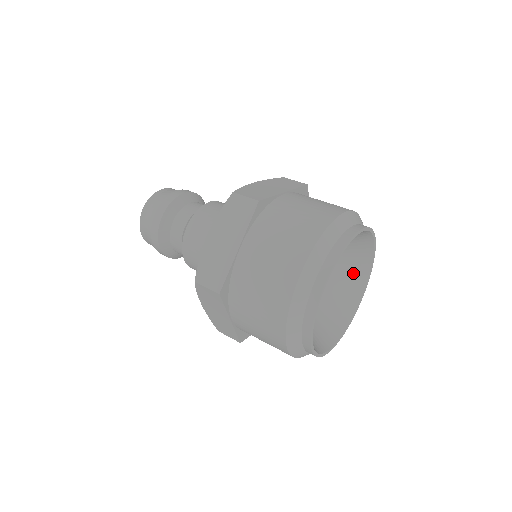
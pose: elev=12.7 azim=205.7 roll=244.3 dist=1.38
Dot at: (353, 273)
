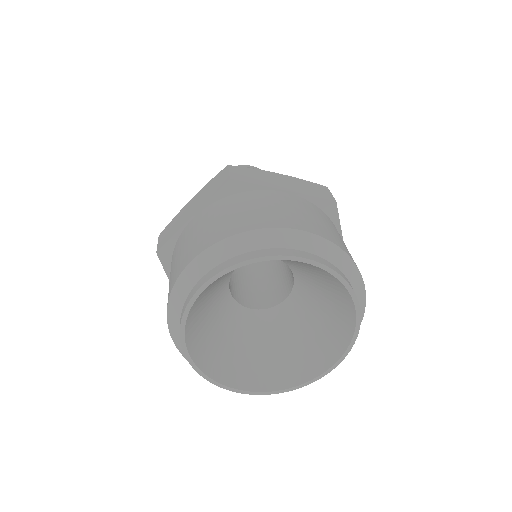
Dot at: (333, 332)
